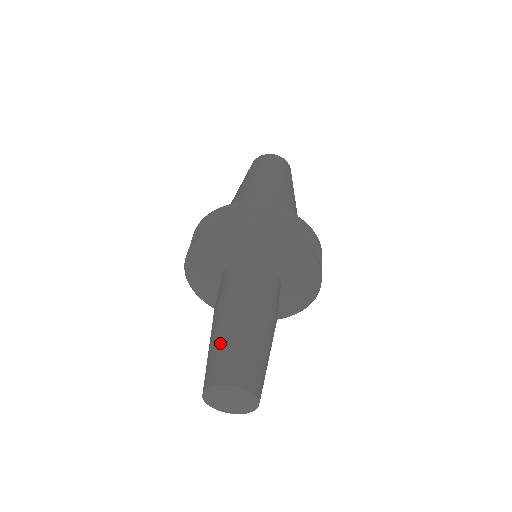
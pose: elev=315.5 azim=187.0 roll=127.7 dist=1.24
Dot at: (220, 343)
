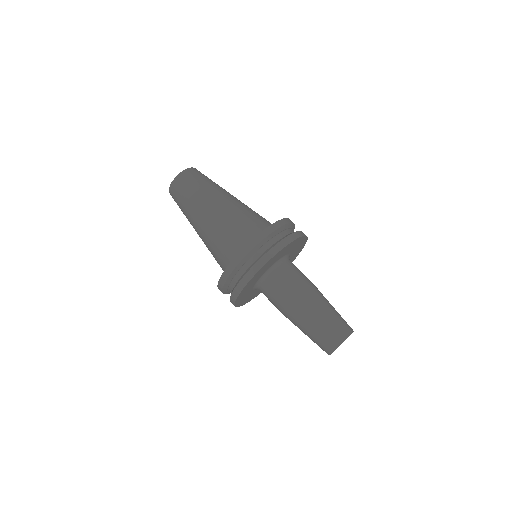
Dot at: (311, 332)
